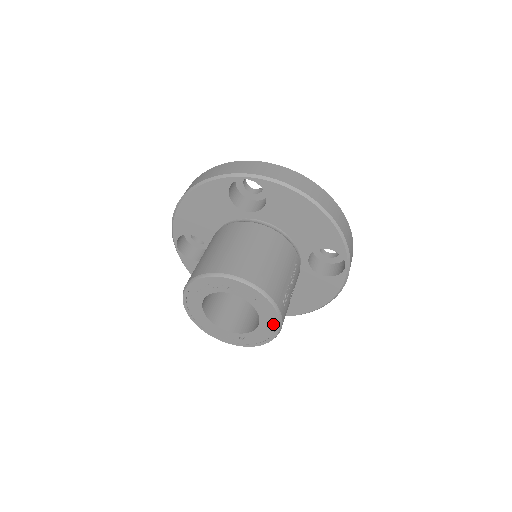
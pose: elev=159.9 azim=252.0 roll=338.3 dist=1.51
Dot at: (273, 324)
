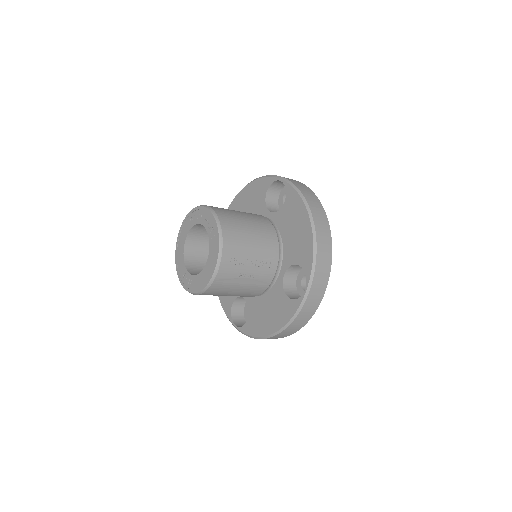
Dot at: (212, 269)
